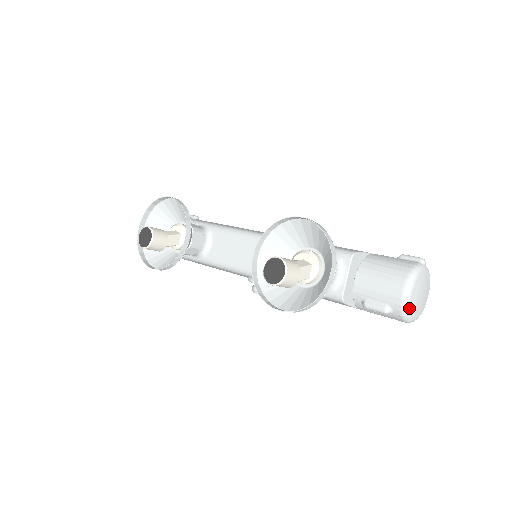
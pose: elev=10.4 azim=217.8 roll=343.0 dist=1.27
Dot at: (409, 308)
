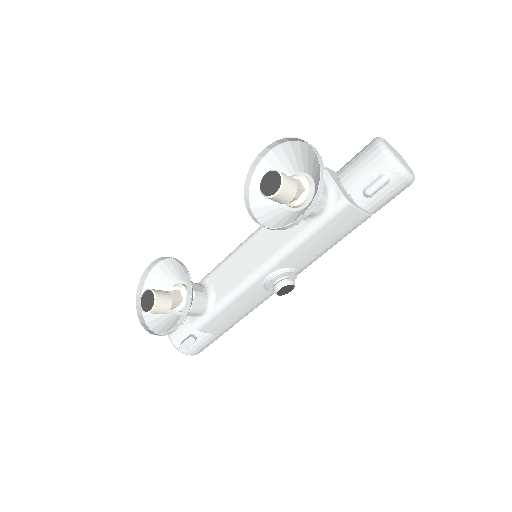
Dot at: (398, 160)
